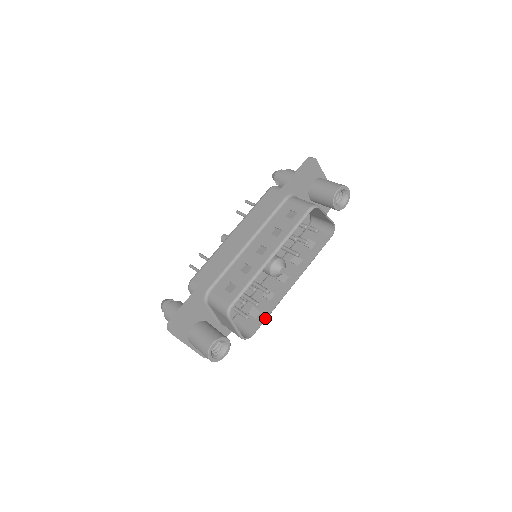
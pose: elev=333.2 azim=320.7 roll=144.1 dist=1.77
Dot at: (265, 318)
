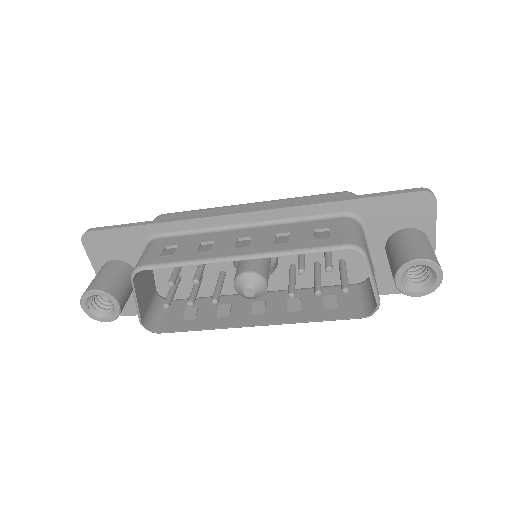
Dot at: (188, 329)
